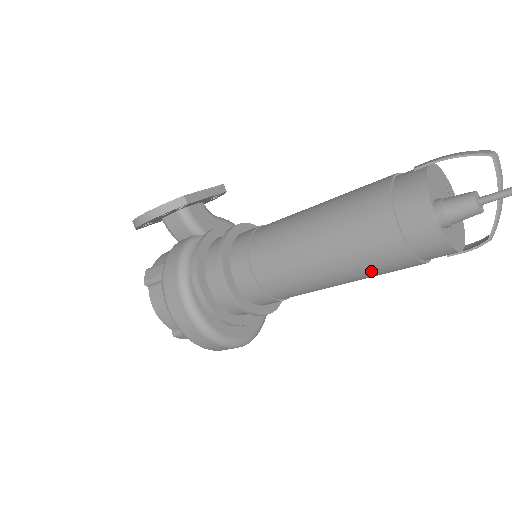
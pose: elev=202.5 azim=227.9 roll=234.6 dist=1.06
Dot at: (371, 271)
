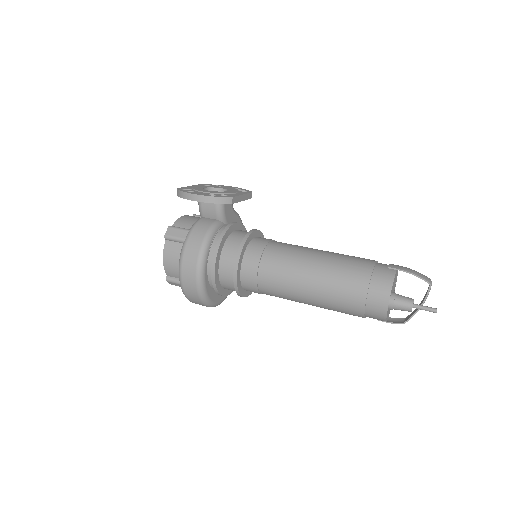
Dot at: (334, 309)
